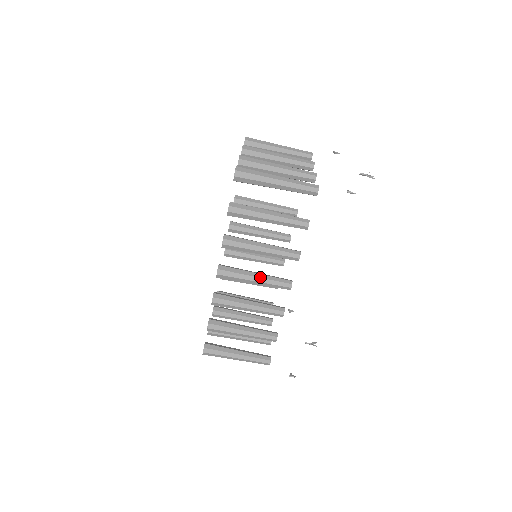
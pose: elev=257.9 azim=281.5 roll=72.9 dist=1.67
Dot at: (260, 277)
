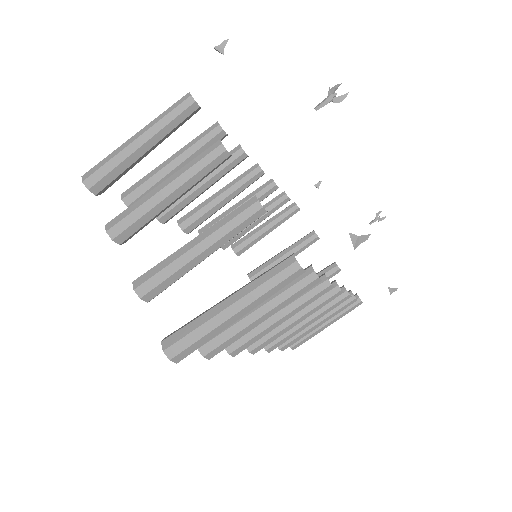
Dot at: (300, 317)
